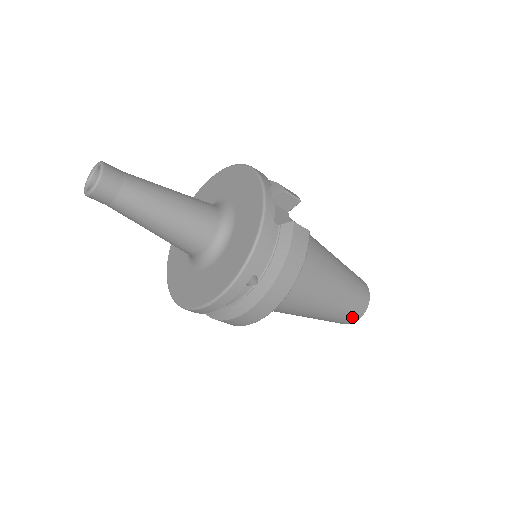
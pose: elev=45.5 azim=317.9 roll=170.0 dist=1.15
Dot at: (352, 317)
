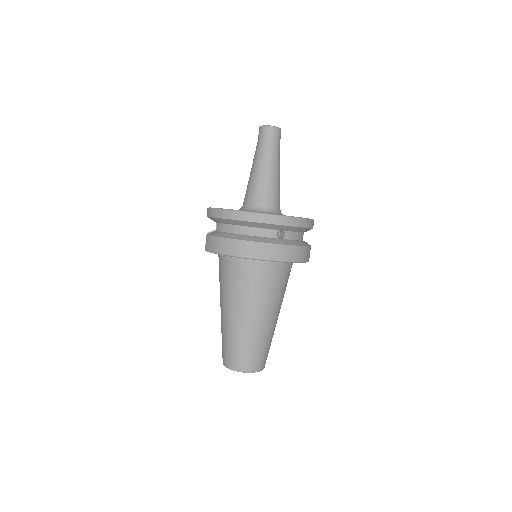
Dot at: (251, 363)
